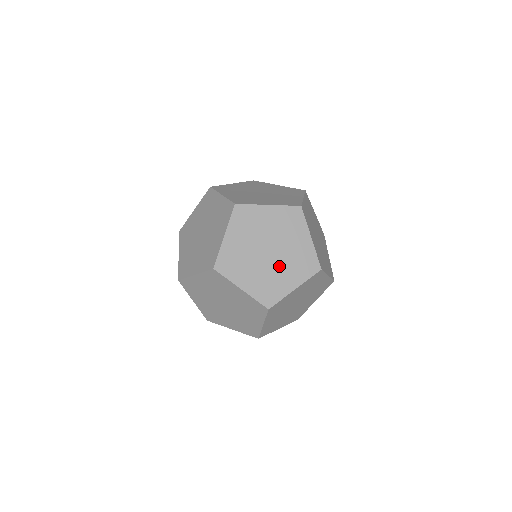
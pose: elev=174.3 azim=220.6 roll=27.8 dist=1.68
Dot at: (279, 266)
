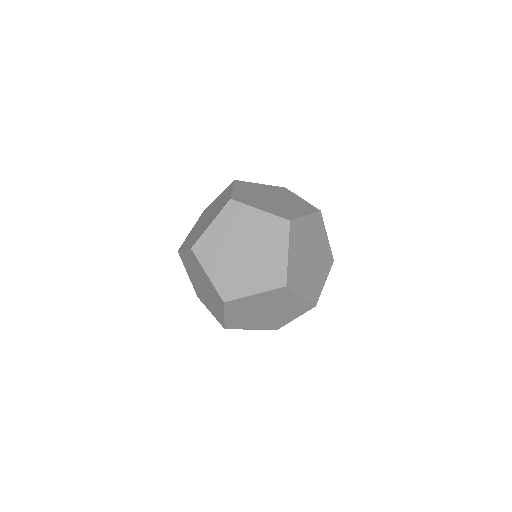
Dot at: (316, 267)
